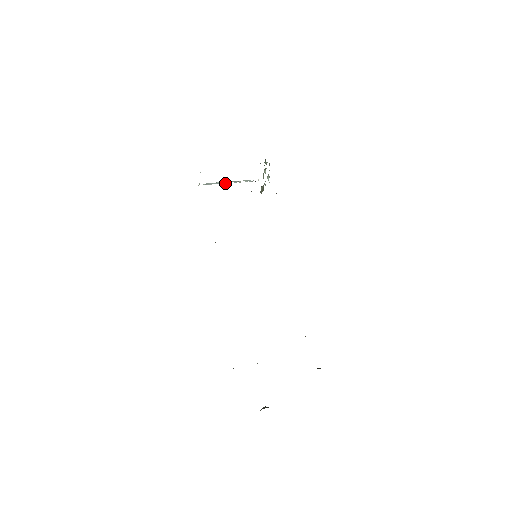
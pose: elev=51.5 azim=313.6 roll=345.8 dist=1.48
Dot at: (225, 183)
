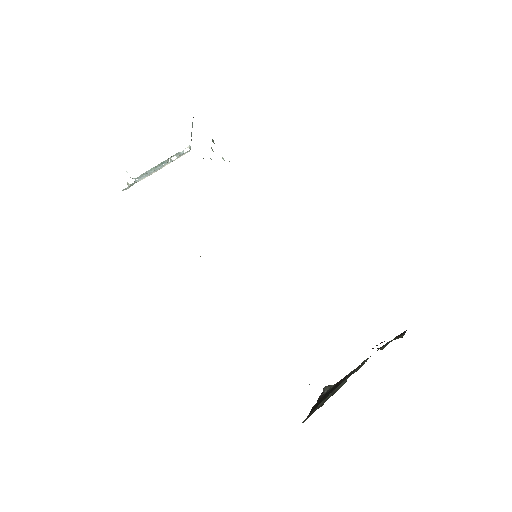
Dot at: occluded
